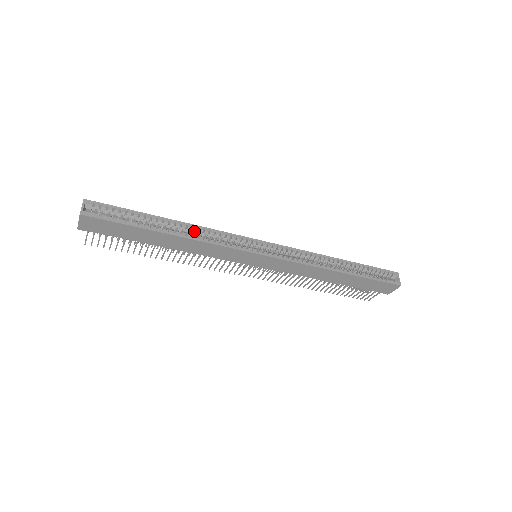
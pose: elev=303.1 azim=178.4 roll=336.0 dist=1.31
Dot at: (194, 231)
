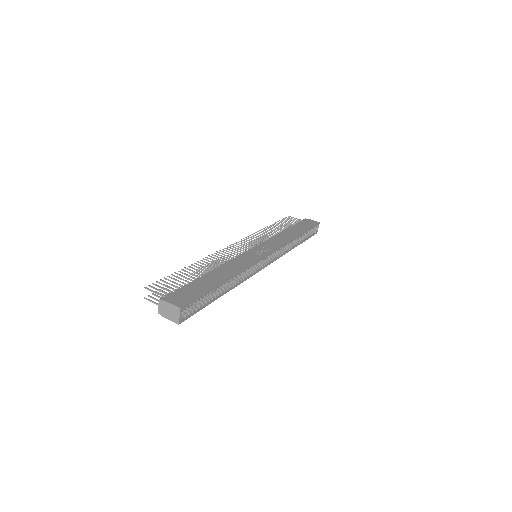
Dot at: (236, 276)
